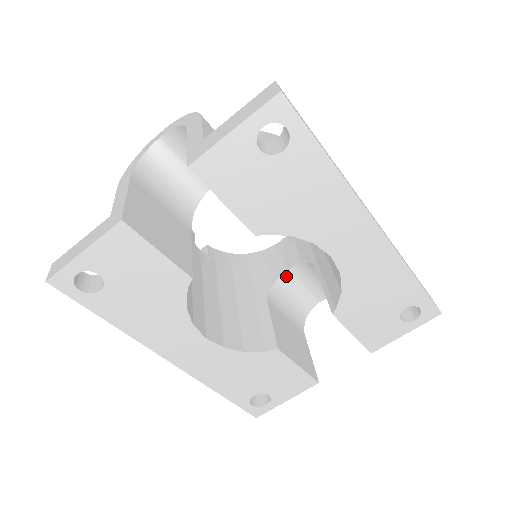
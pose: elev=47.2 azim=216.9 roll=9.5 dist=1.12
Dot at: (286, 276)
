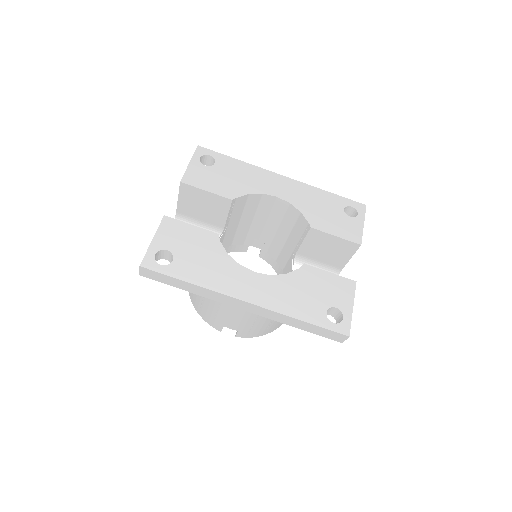
Dot at: occluded
